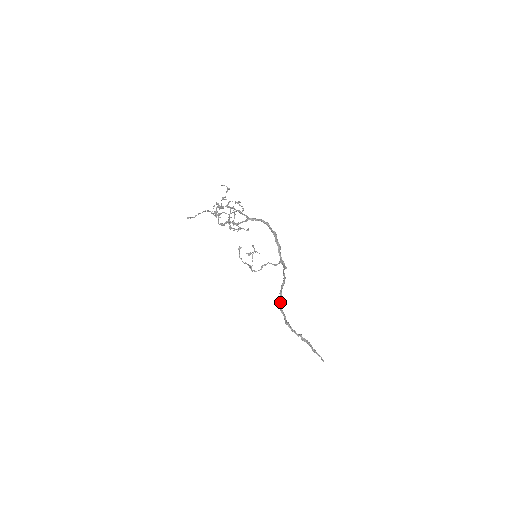
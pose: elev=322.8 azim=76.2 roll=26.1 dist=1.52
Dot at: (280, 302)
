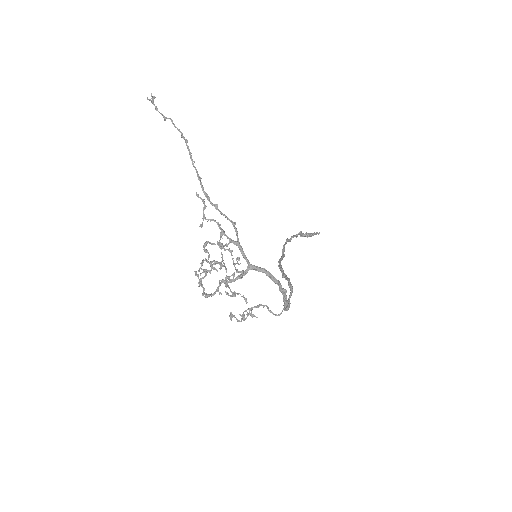
Dot at: (279, 267)
